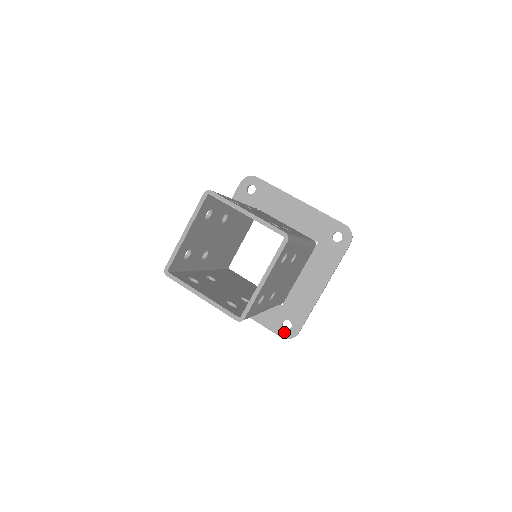
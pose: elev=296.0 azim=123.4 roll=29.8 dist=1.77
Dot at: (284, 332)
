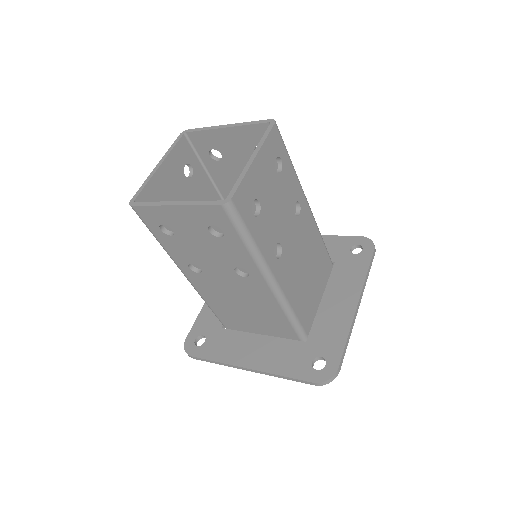
Dot at: (317, 374)
